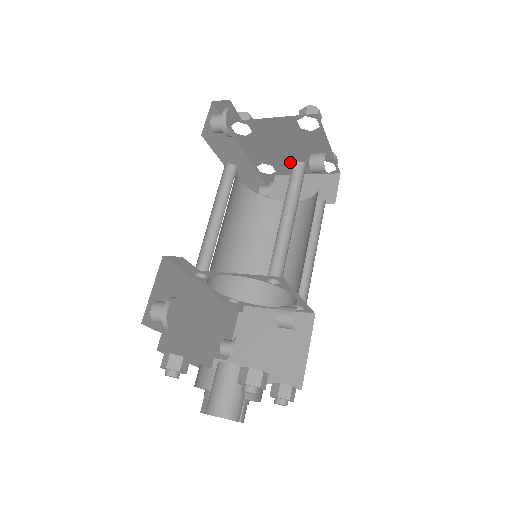
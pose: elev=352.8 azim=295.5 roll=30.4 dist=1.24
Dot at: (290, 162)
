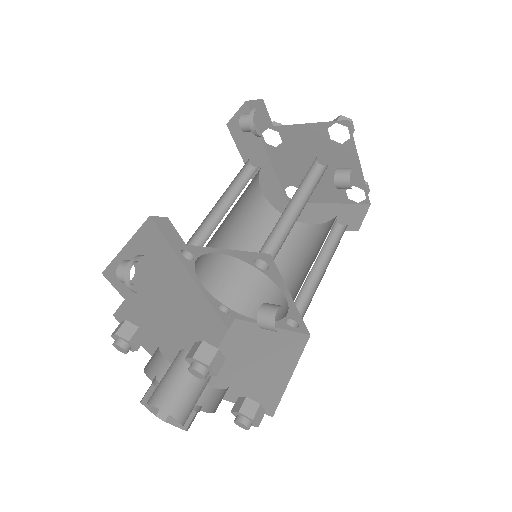
Dot at: (318, 185)
